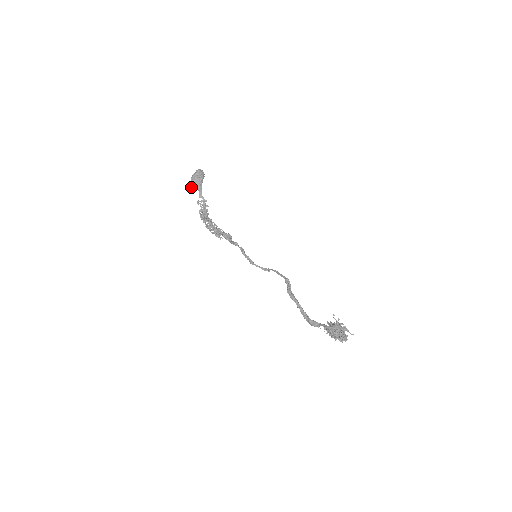
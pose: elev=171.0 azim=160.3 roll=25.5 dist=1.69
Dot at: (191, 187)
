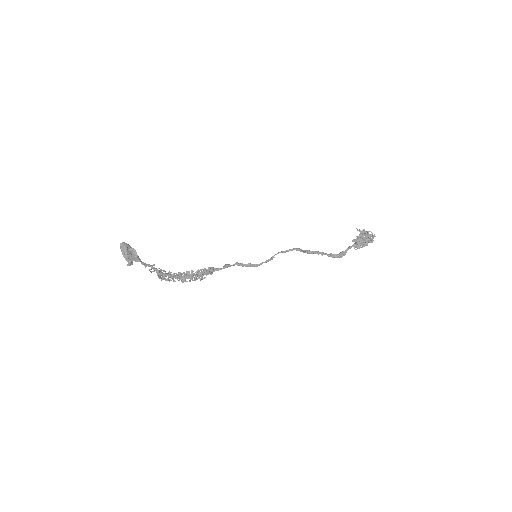
Dot at: (129, 265)
